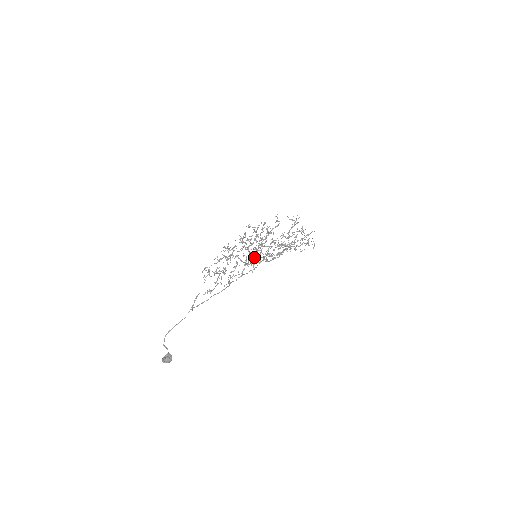
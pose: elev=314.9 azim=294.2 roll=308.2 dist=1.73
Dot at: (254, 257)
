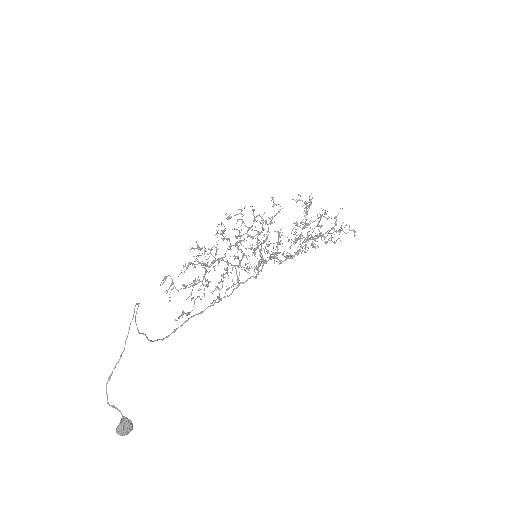
Dot at: occluded
